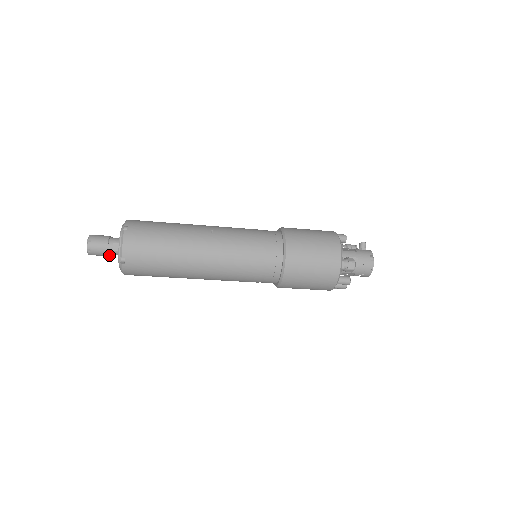
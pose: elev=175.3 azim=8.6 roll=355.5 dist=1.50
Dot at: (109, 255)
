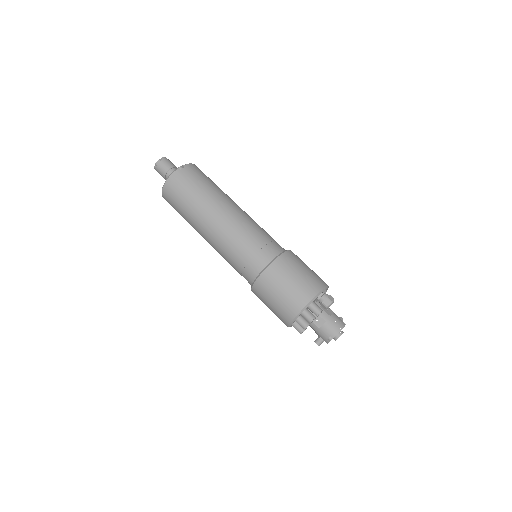
Dot at: (165, 175)
